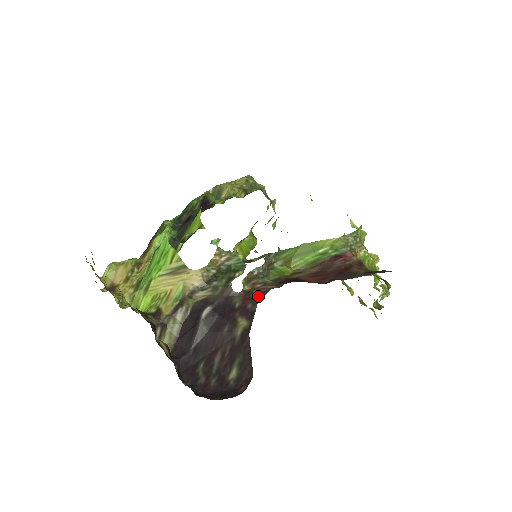
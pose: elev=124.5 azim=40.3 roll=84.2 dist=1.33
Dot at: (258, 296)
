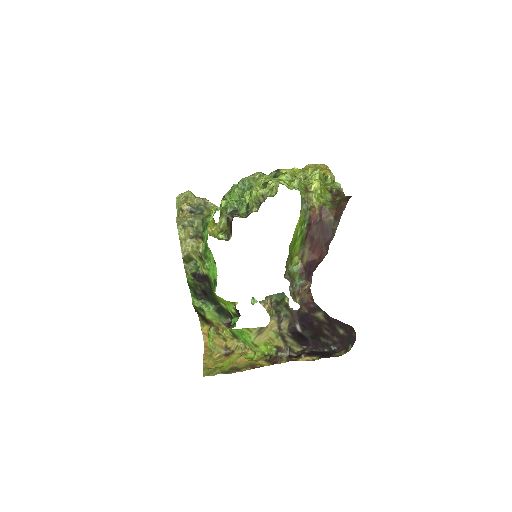
Dot at: (308, 297)
